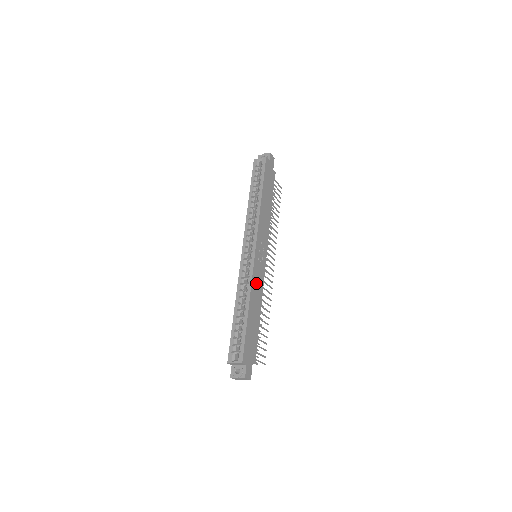
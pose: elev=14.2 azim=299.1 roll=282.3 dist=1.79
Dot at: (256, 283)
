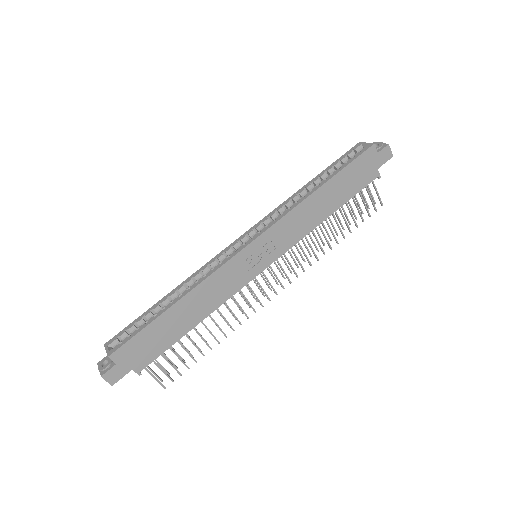
Dot at: (218, 284)
